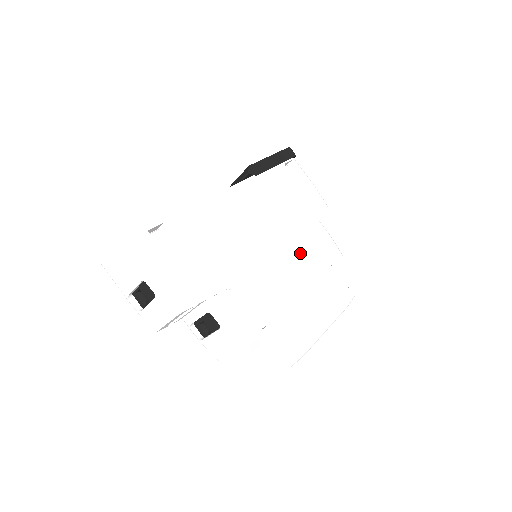
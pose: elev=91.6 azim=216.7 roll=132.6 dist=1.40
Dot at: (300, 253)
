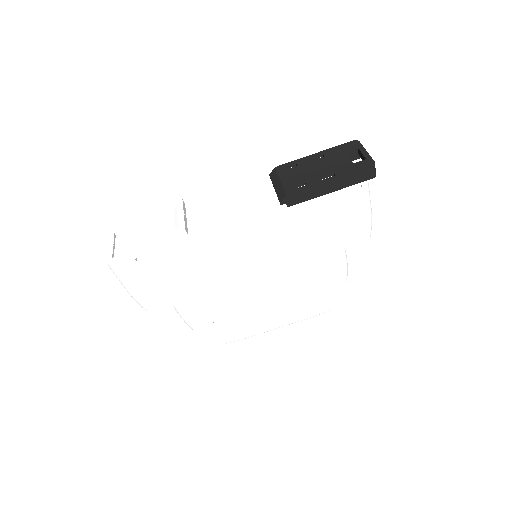
Dot at: (292, 279)
